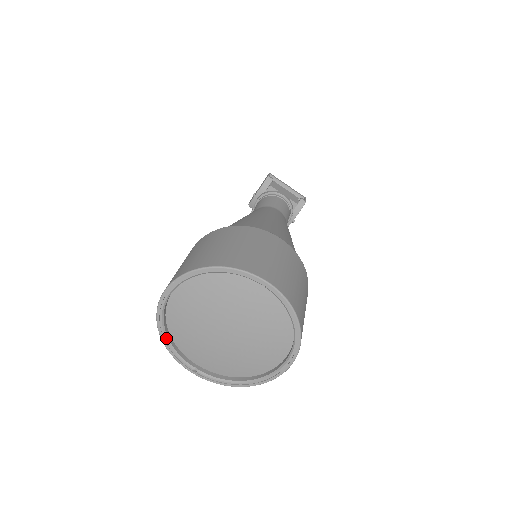
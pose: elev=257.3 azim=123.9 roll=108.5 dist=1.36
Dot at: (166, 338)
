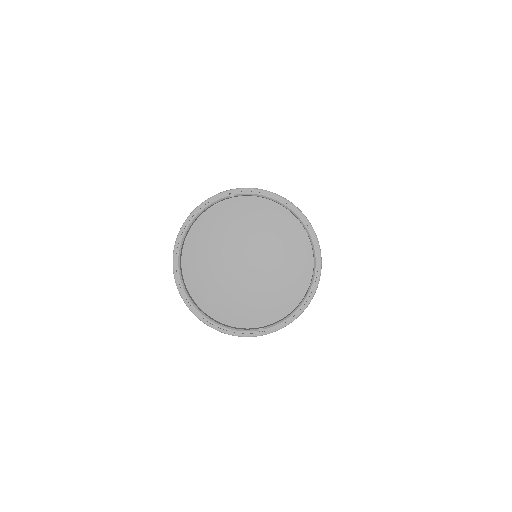
Dot at: (212, 322)
